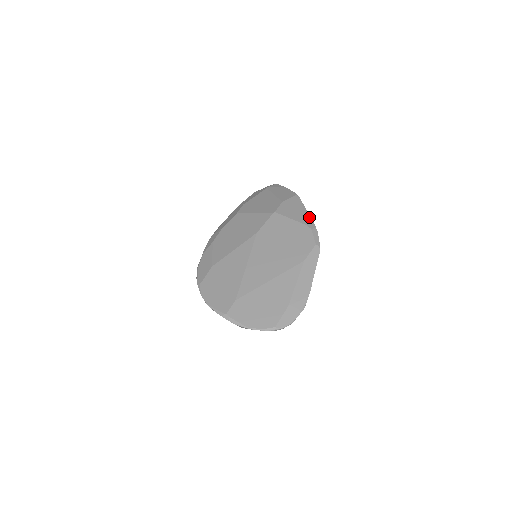
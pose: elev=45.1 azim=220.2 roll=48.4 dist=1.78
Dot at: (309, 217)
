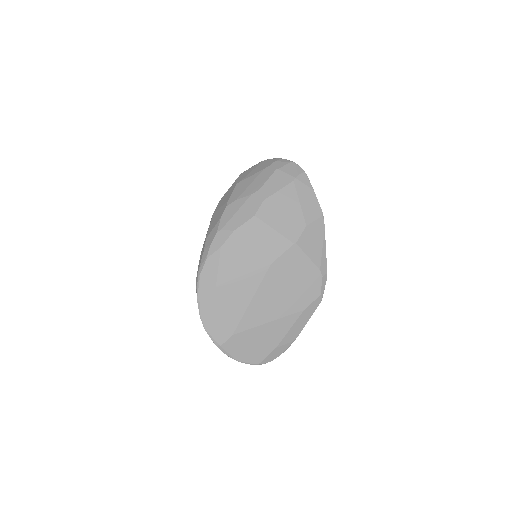
Dot at: (325, 257)
